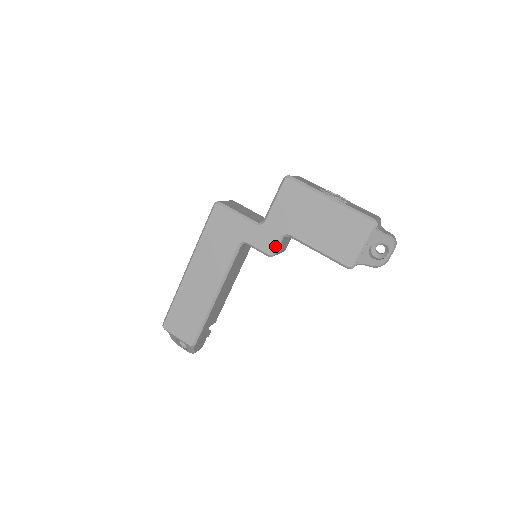
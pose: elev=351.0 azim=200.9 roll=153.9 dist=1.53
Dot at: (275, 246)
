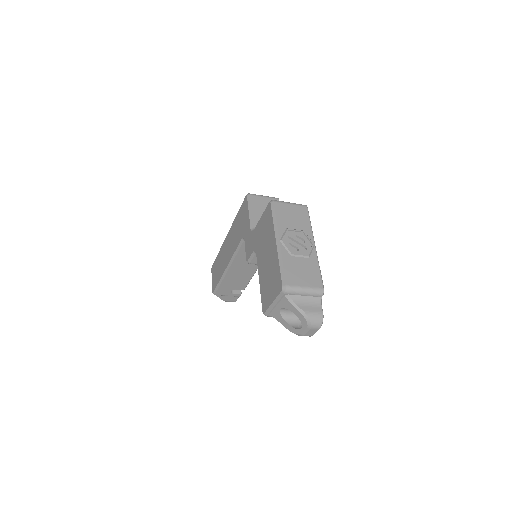
Dot at: (250, 256)
